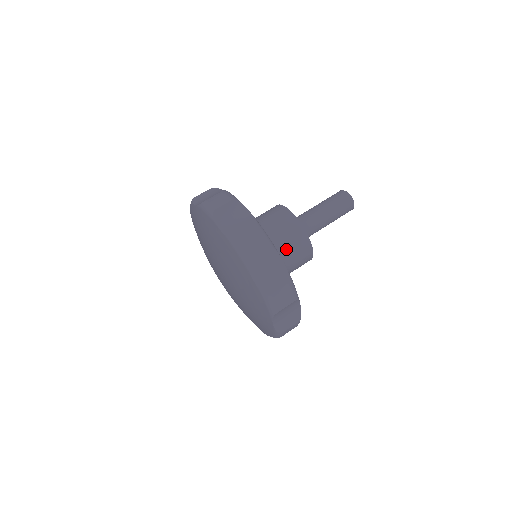
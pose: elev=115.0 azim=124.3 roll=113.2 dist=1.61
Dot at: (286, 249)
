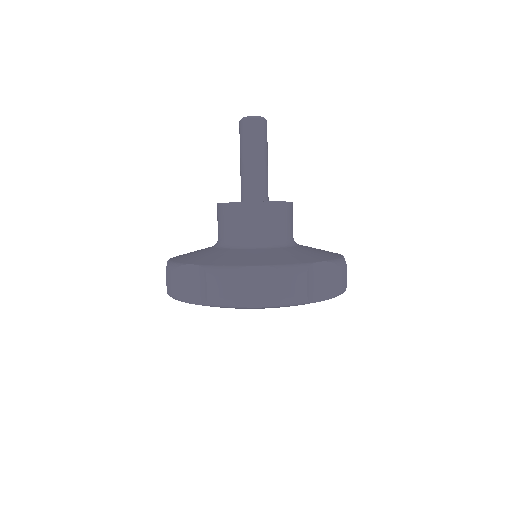
Dot at: (259, 234)
